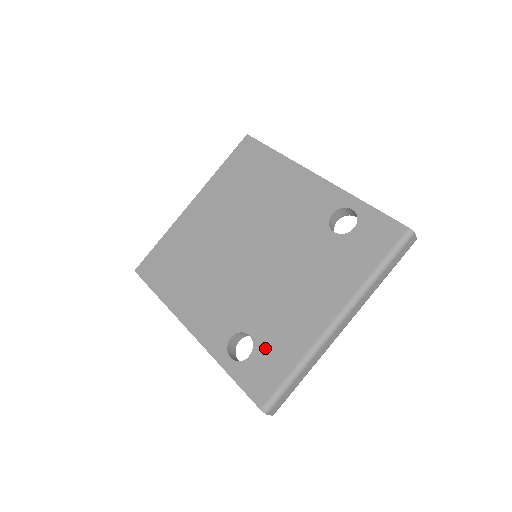
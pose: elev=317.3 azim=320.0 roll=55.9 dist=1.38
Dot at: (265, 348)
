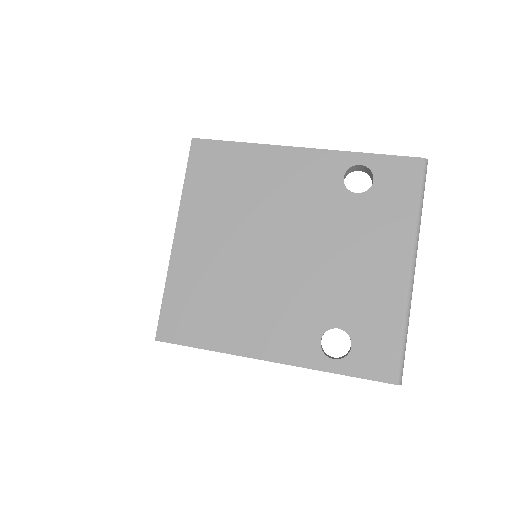
Dot at: (362, 330)
